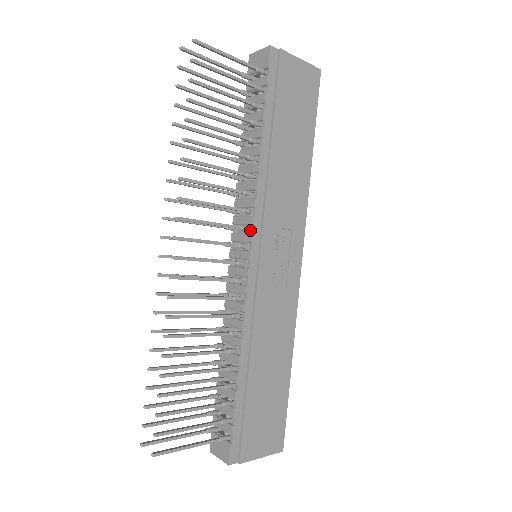
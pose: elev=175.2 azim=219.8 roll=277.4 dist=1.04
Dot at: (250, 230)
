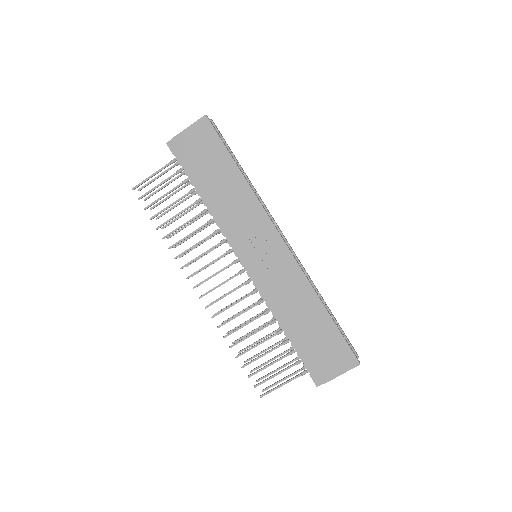
Dot at: occluded
